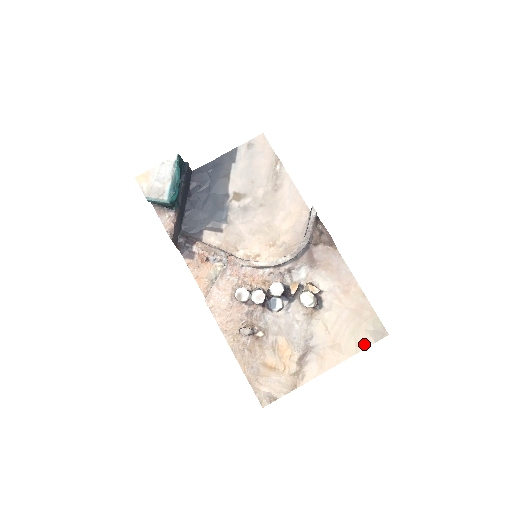
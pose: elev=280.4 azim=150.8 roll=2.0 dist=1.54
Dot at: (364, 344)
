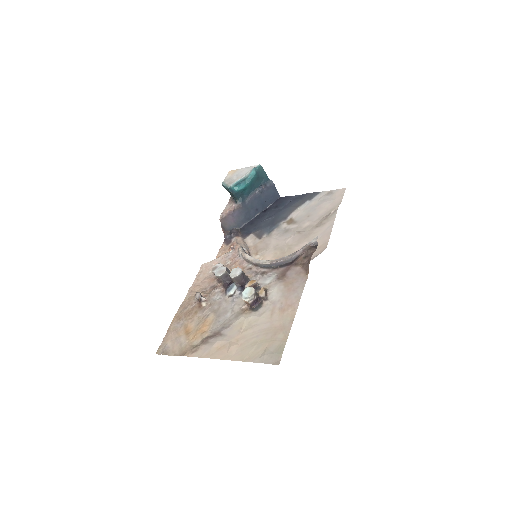
Dot at: (254, 358)
